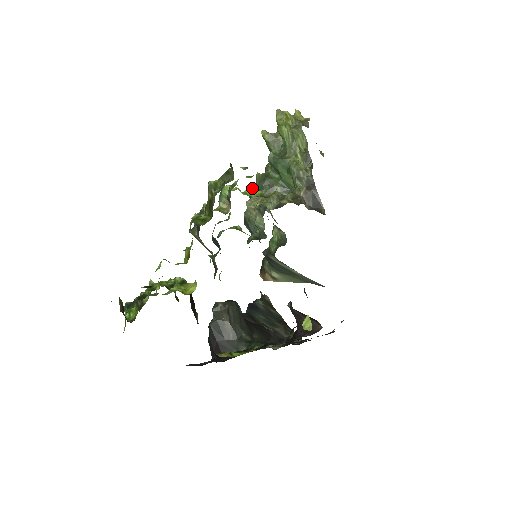
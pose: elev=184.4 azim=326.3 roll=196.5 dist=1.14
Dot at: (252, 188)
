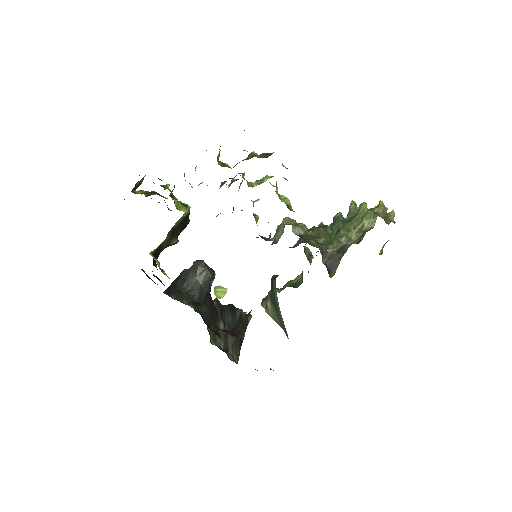
Dot at: occluded
